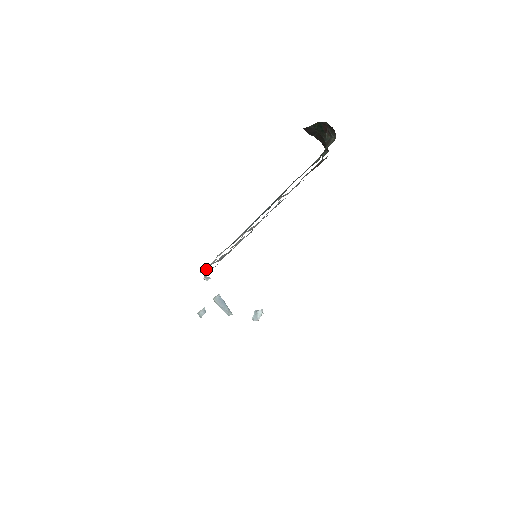
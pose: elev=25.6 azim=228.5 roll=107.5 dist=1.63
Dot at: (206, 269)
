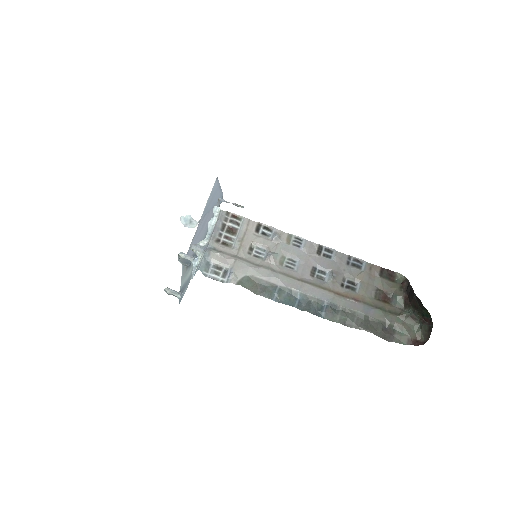
Dot at: (212, 277)
